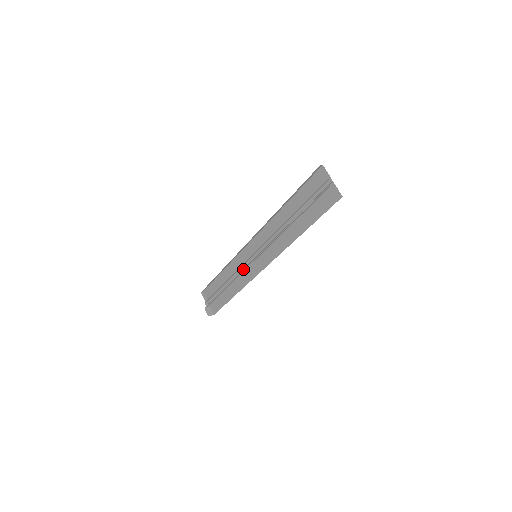
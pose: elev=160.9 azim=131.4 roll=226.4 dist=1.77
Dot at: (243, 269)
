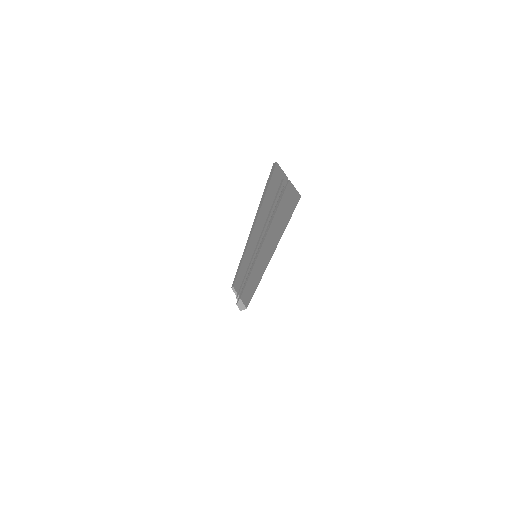
Dot at: (252, 267)
